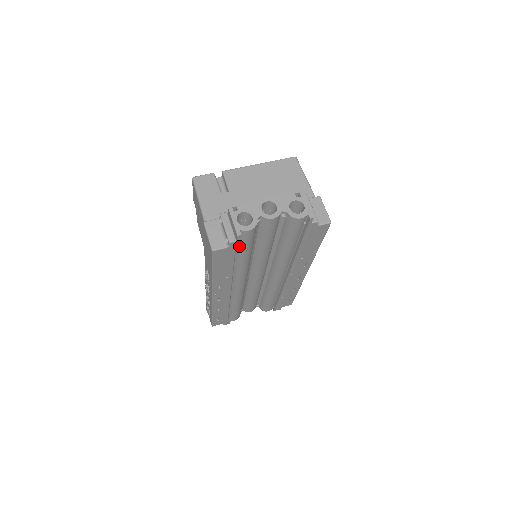
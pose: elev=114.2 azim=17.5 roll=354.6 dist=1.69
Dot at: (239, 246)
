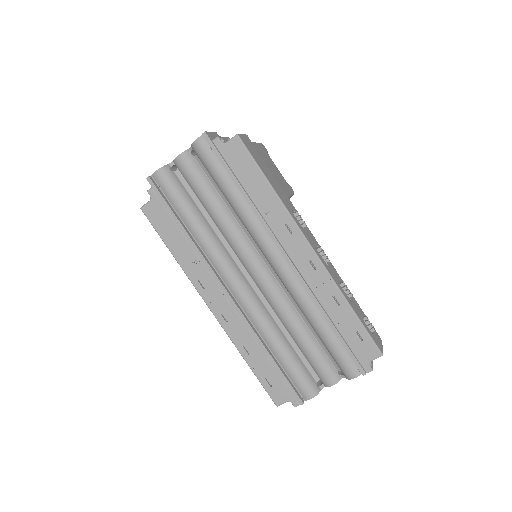
Dot at: (162, 196)
